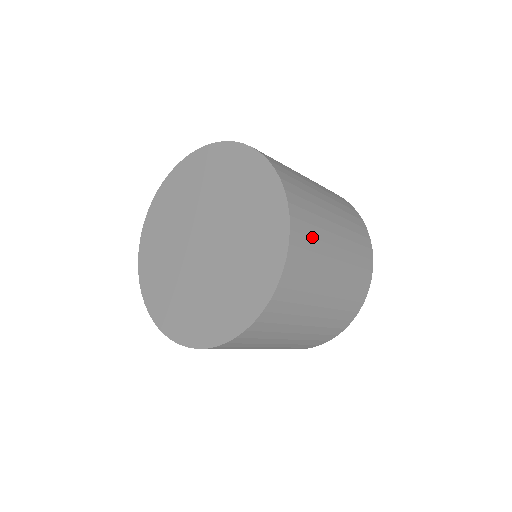
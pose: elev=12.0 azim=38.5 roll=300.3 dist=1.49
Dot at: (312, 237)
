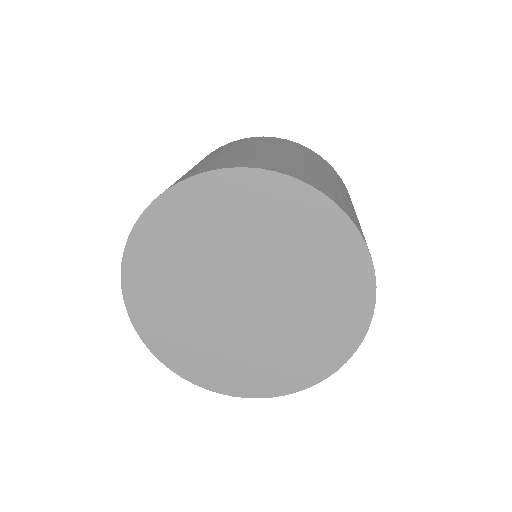
Dot at: occluded
